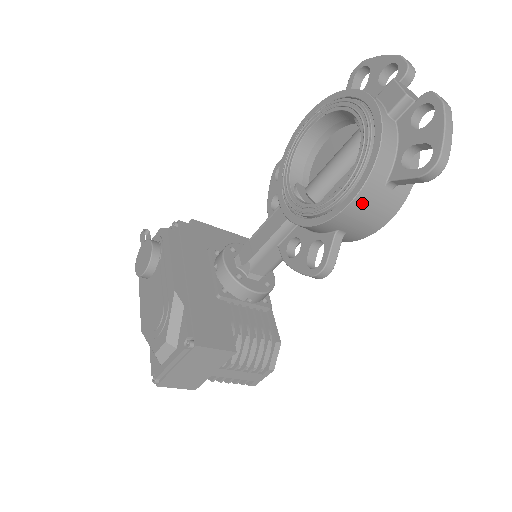
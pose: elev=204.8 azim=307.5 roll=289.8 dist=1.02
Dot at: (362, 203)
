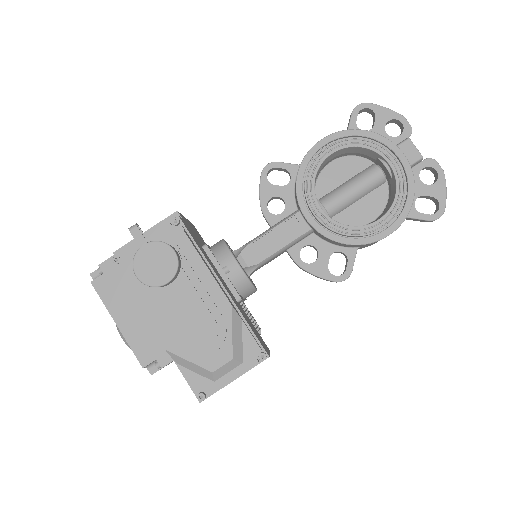
Dot at: occluded
